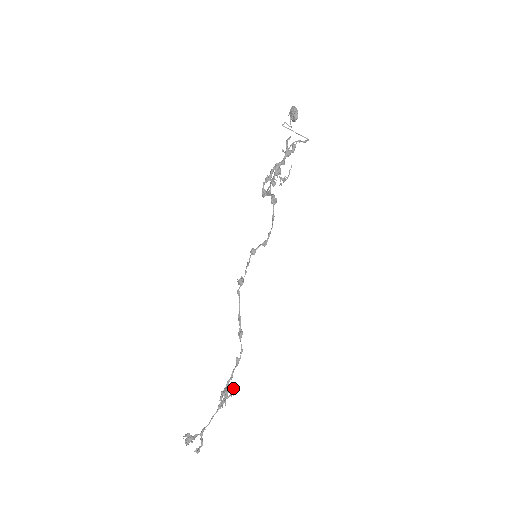
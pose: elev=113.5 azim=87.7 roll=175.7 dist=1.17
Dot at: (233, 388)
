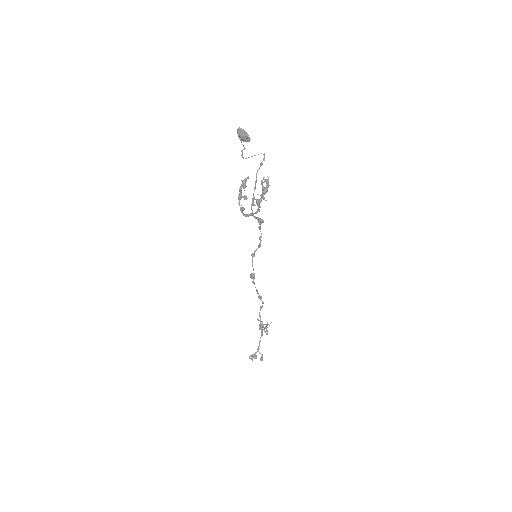
Dot at: (269, 325)
